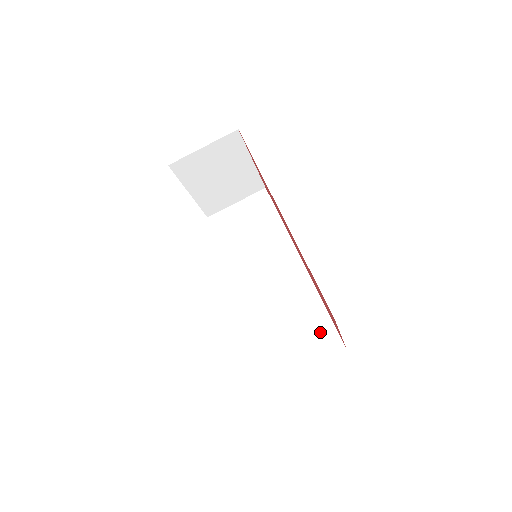
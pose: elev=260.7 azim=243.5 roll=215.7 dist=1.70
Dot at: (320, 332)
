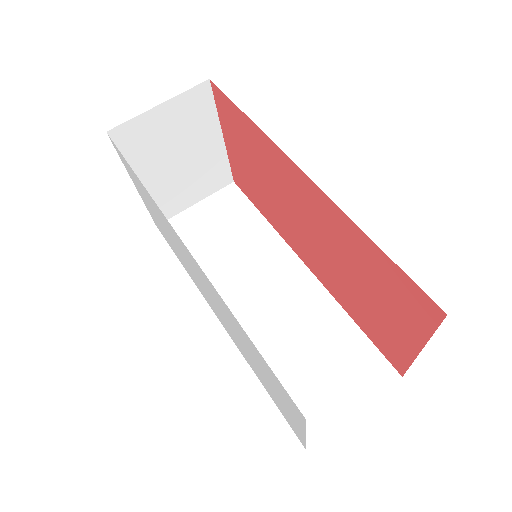
Dot at: (358, 360)
